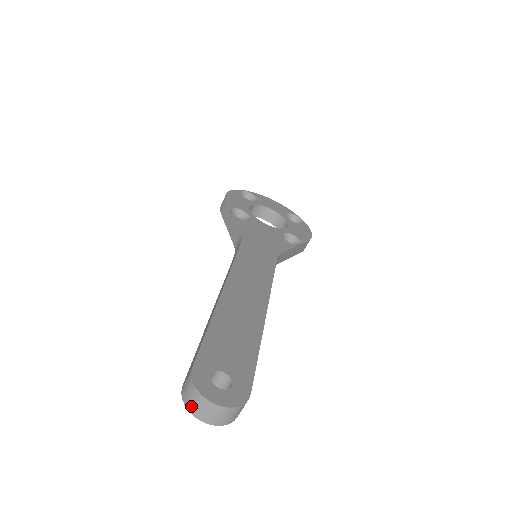
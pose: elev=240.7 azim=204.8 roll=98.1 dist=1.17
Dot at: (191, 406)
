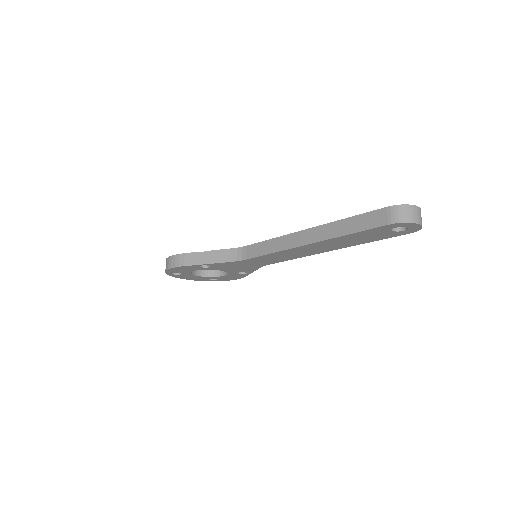
Dot at: (410, 218)
